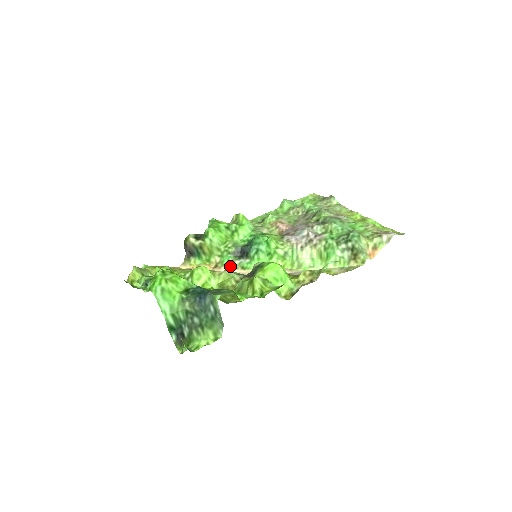
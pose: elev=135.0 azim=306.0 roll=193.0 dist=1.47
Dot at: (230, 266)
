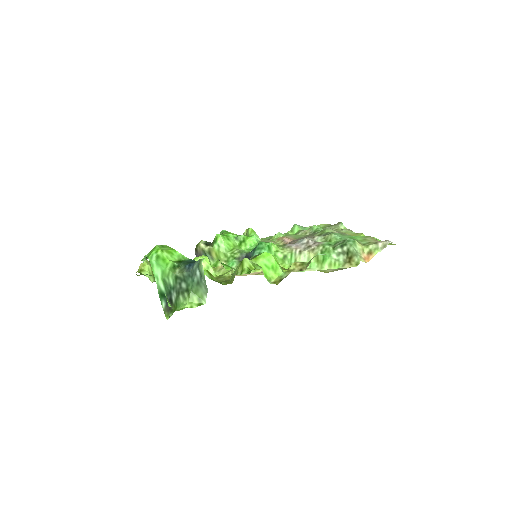
Dot at: occluded
